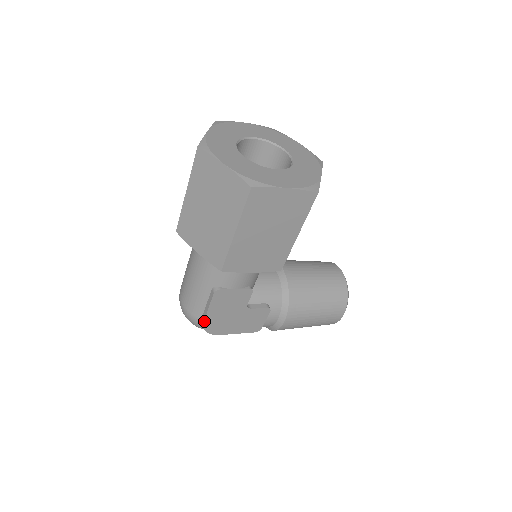
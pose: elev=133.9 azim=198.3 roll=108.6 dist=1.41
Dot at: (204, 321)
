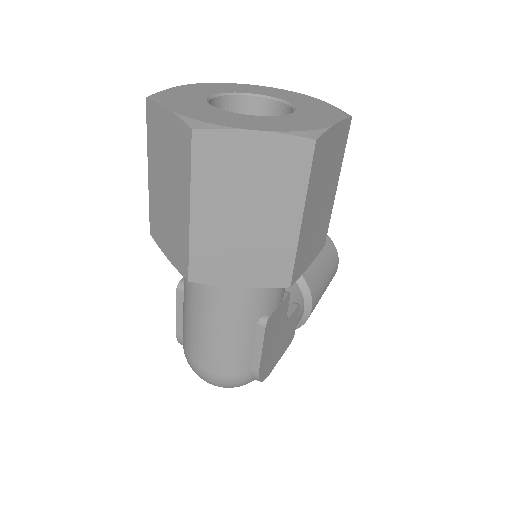
Dot at: (259, 371)
